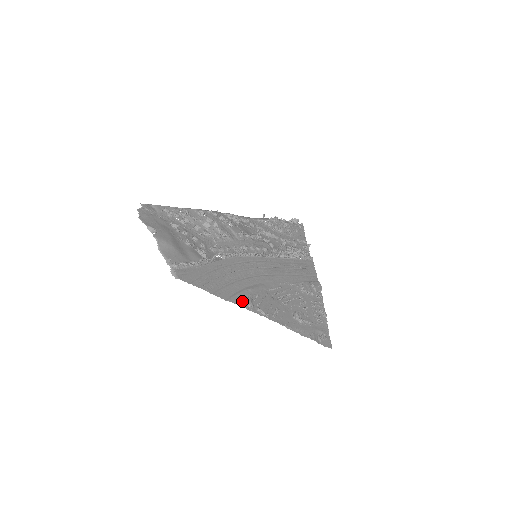
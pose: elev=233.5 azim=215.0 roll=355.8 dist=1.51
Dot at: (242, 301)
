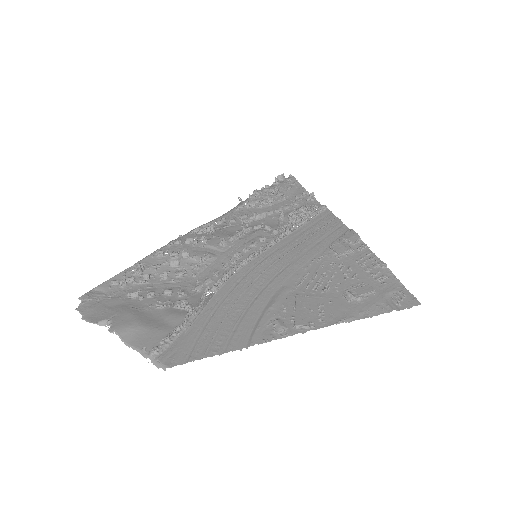
Dot at: (269, 332)
